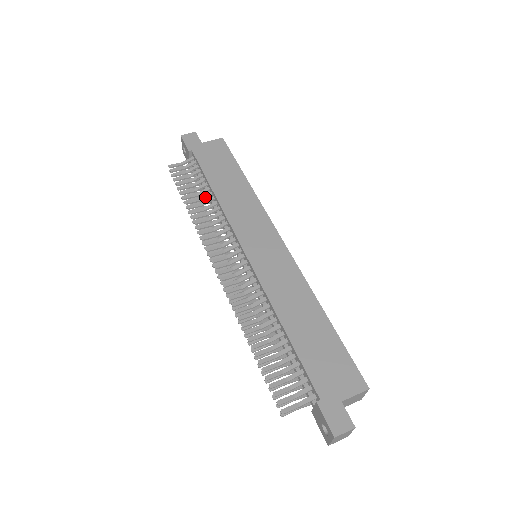
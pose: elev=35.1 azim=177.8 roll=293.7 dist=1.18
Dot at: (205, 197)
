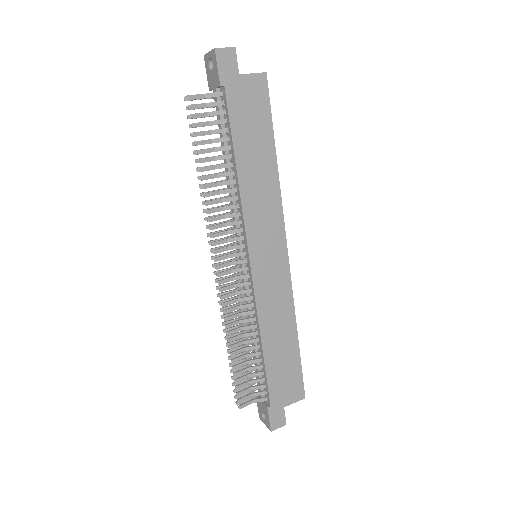
Dot at: (224, 167)
